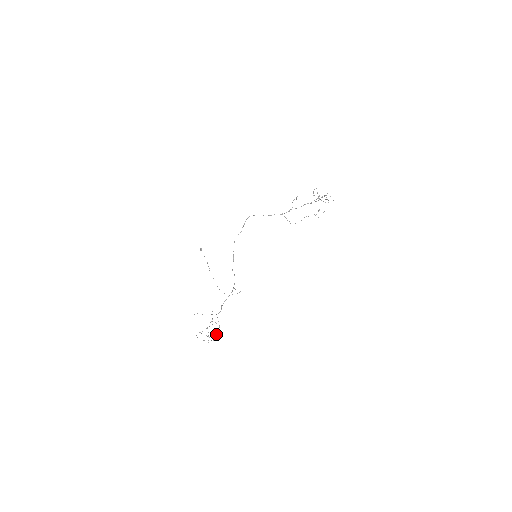
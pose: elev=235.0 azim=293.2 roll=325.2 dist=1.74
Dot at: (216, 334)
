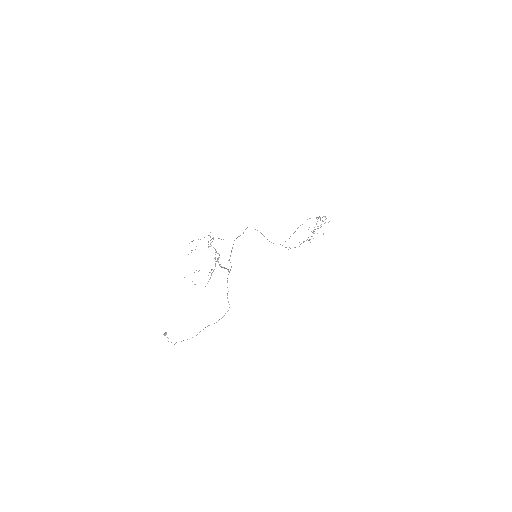
Dot at: occluded
